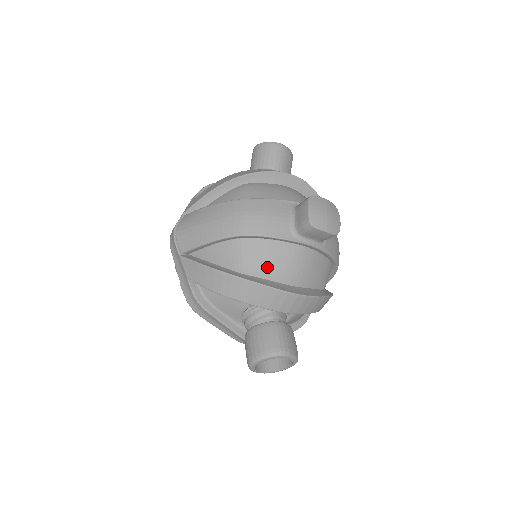
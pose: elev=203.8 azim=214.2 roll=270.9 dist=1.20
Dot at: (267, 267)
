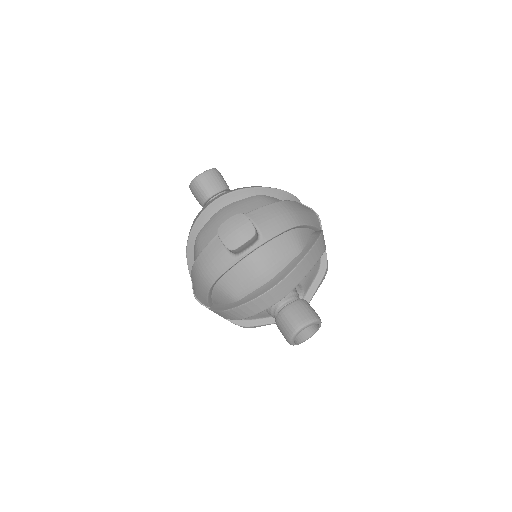
Dot at: (243, 287)
